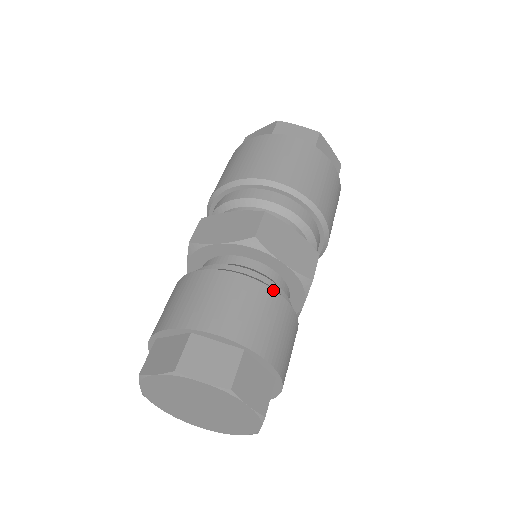
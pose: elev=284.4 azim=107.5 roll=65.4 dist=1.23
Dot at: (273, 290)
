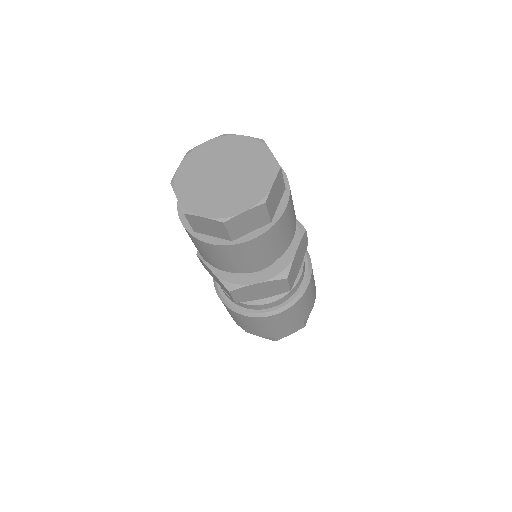
Dot at: occluded
